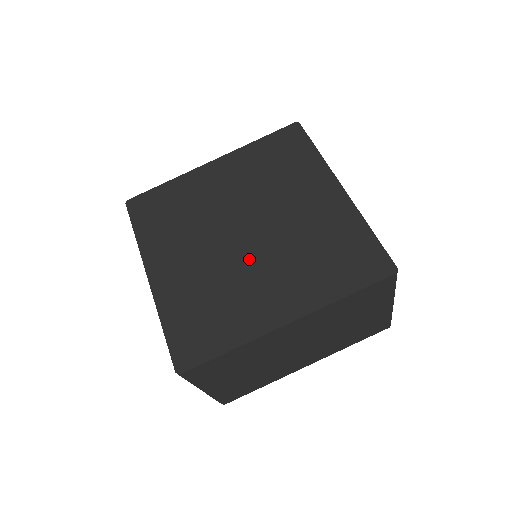
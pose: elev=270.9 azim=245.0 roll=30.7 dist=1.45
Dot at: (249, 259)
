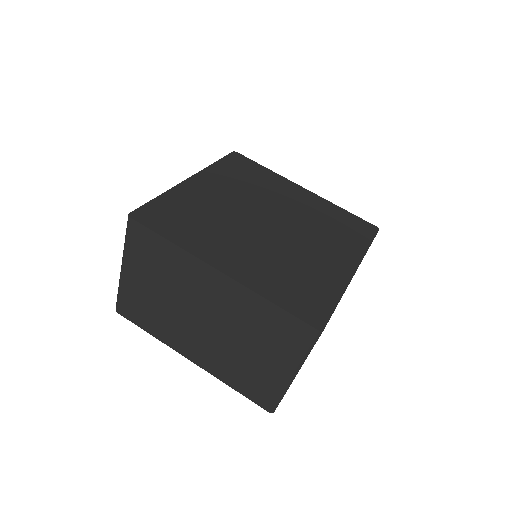
Dot at: (291, 239)
